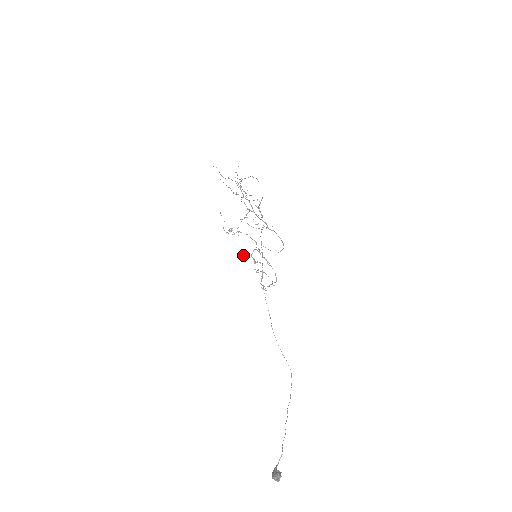
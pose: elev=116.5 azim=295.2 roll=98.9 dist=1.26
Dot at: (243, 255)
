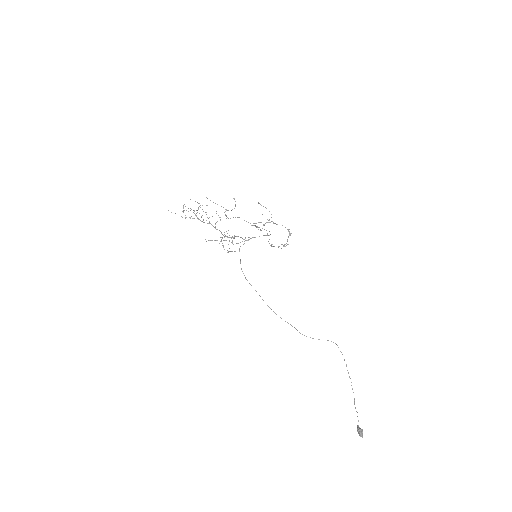
Dot at: occluded
